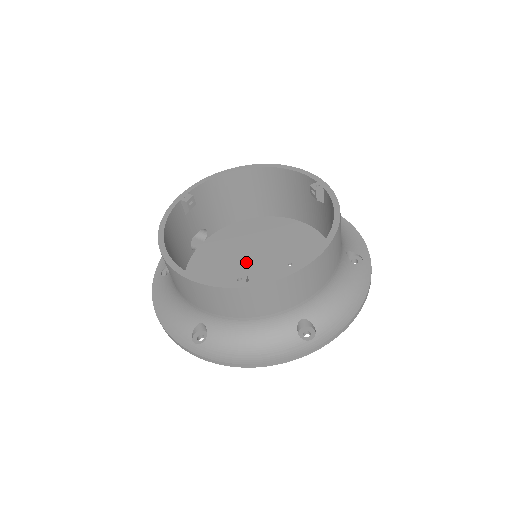
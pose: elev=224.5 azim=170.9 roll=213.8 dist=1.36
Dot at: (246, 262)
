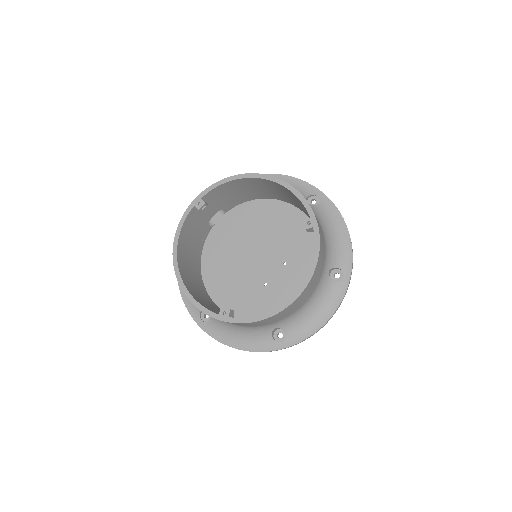
Dot at: (251, 251)
